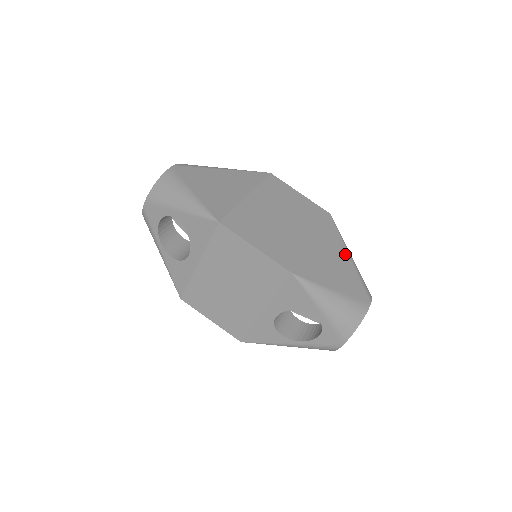
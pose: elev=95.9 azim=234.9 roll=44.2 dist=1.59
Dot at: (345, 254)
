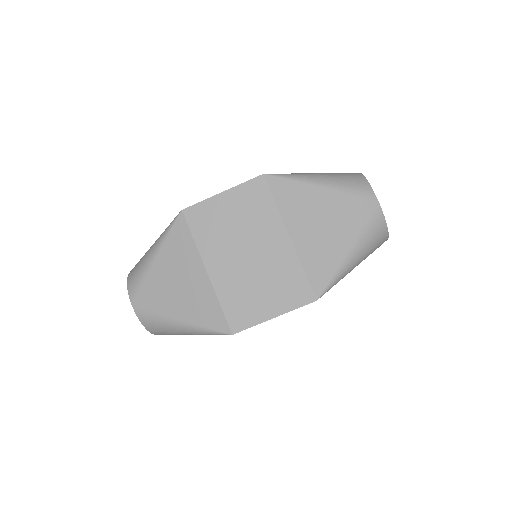
Dot at: (316, 193)
